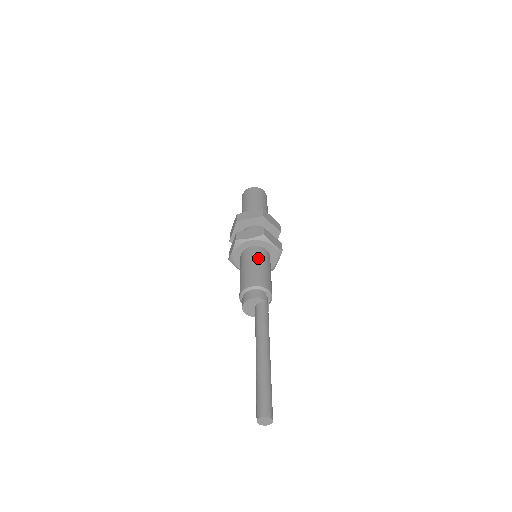
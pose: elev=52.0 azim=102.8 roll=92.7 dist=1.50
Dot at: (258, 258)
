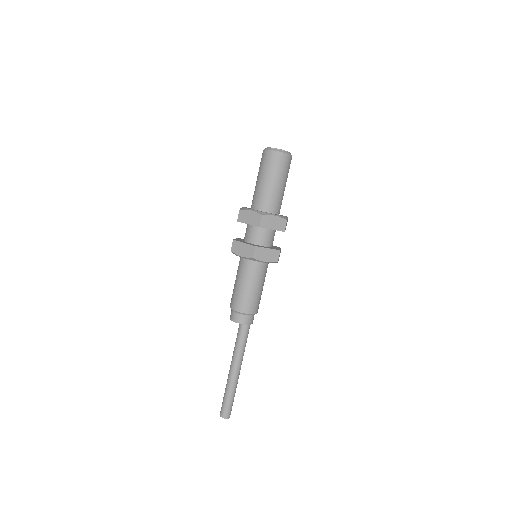
Dot at: (262, 279)
